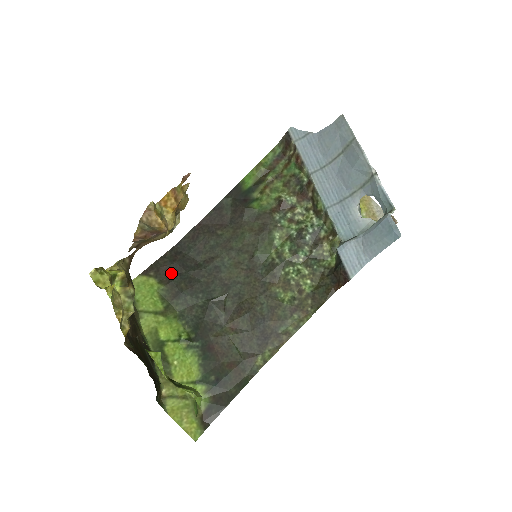
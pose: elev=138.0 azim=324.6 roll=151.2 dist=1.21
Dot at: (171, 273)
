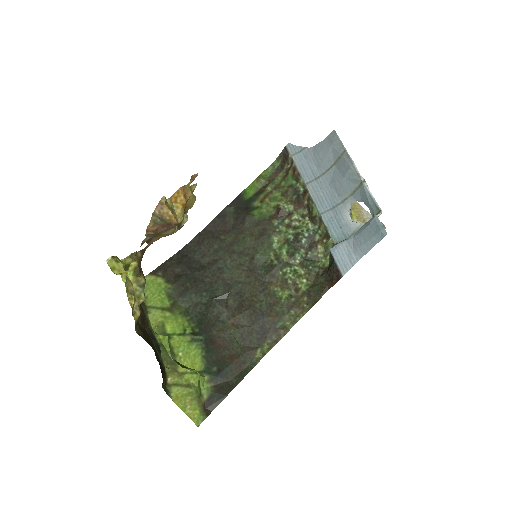
Dot at: (177, 274)
